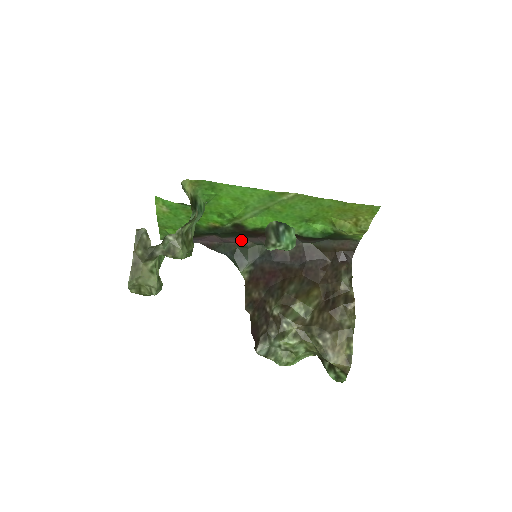
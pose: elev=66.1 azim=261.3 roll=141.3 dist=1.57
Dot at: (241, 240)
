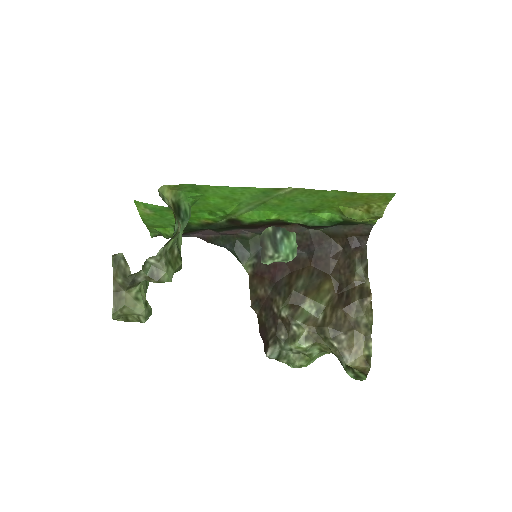
Dot at: (240, 231)
